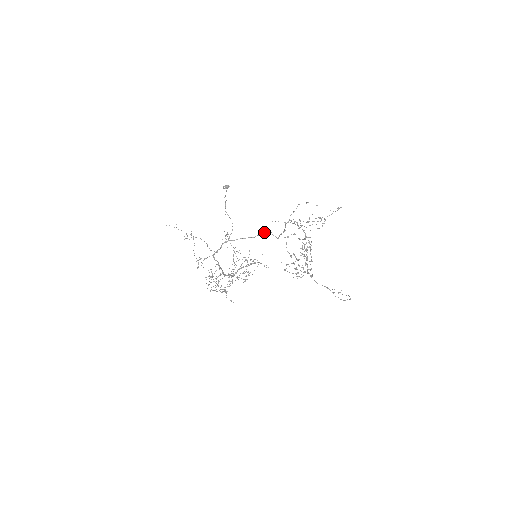
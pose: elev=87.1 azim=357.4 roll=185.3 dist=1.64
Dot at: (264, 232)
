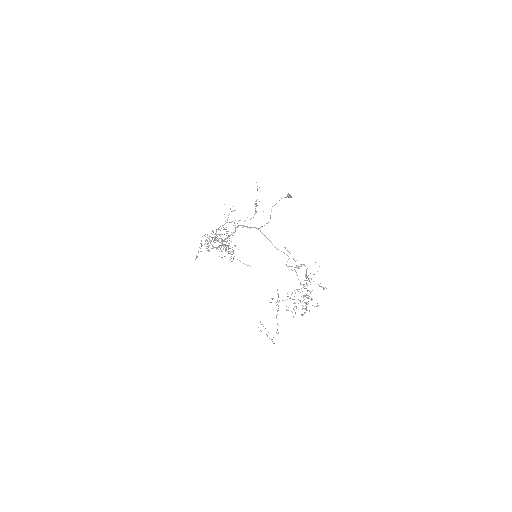
Dot at: (286, 254)
